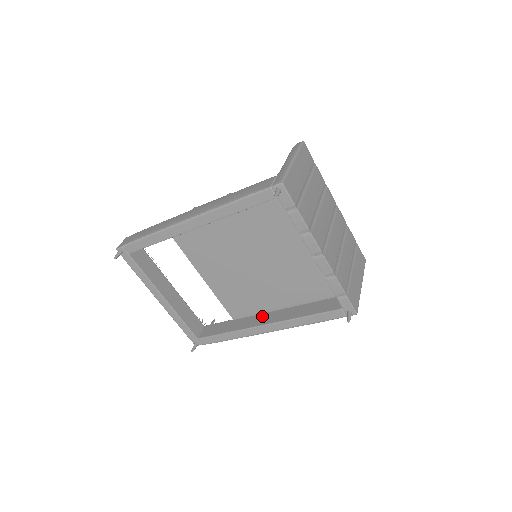
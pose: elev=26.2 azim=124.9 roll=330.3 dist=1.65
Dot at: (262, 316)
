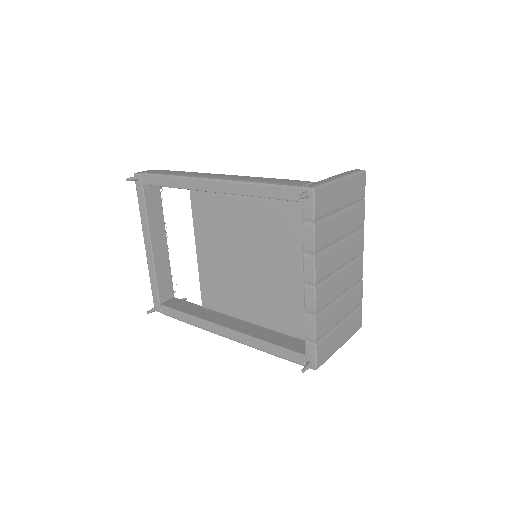
Dot at: (229, 318)
